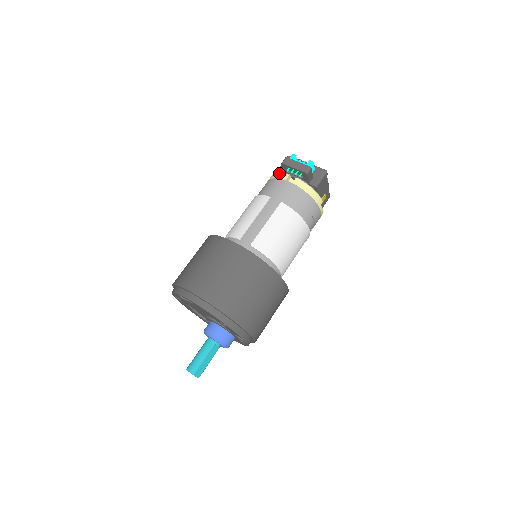
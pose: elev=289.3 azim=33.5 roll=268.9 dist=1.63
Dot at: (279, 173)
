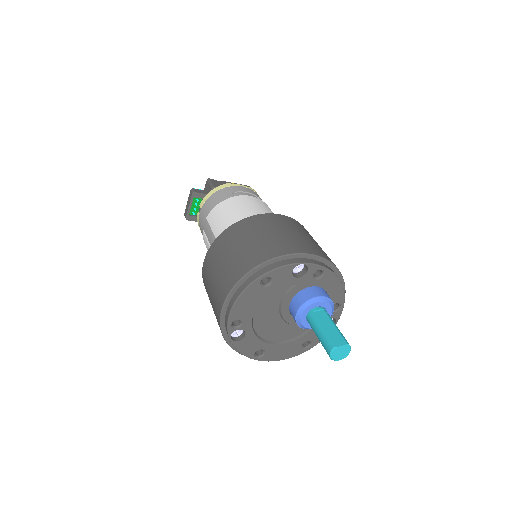
Dot at: (198, 225)
